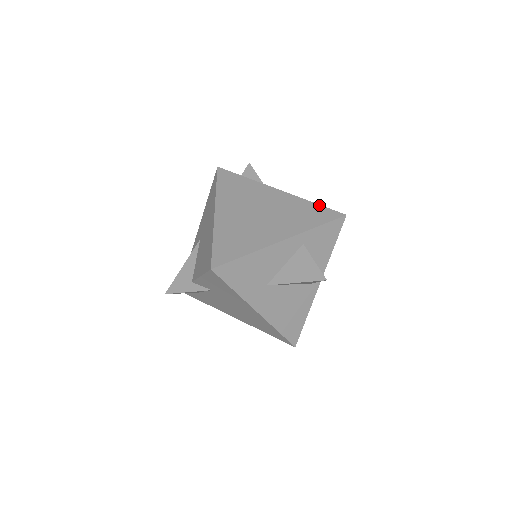
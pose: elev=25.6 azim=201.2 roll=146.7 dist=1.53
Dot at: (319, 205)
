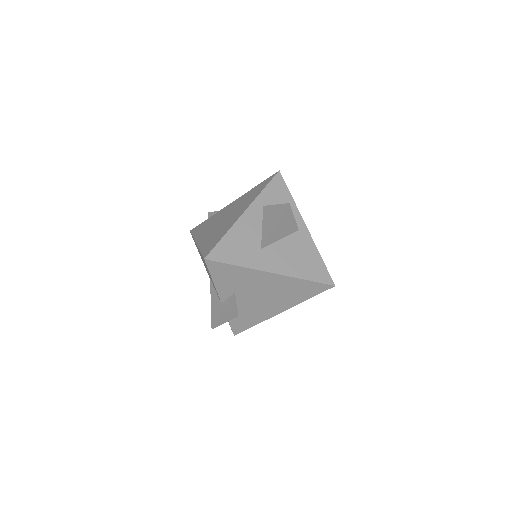
Dot at: (260, 184)
